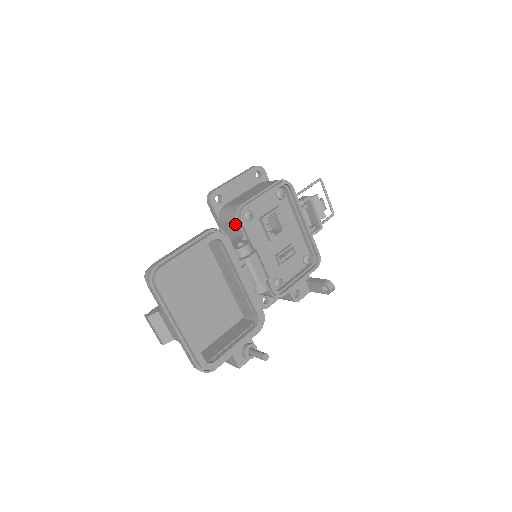
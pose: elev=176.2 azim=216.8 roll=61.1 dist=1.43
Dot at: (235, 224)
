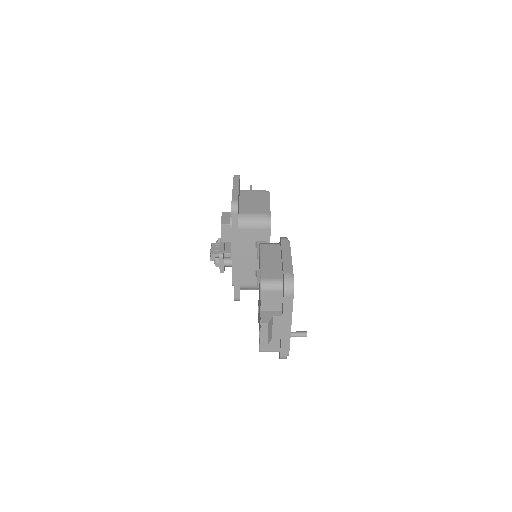
Dot at: (262, 231)
